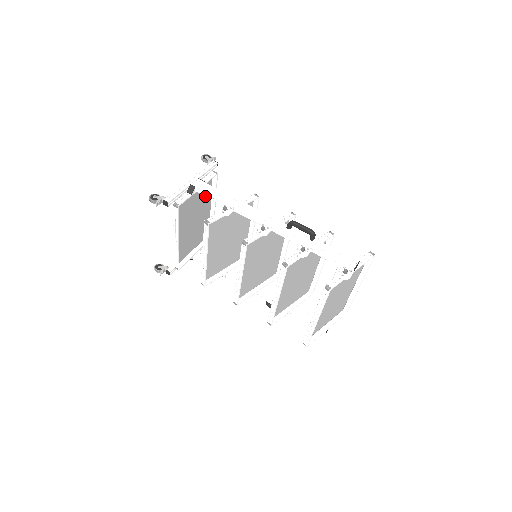
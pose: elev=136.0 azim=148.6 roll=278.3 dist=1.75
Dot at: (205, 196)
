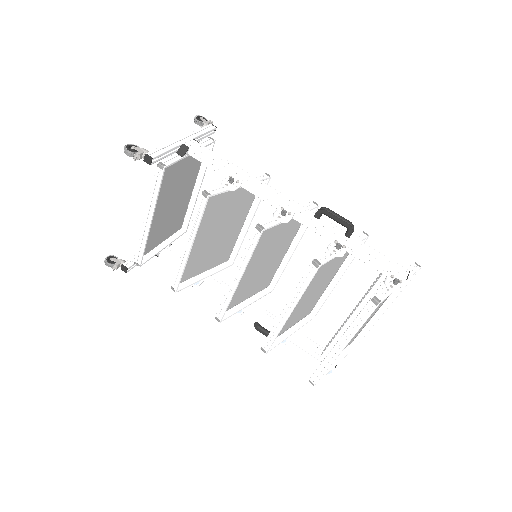
Dot at: (192, 170)
